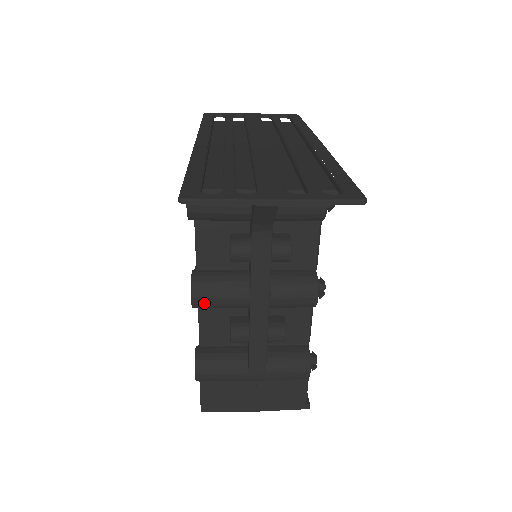
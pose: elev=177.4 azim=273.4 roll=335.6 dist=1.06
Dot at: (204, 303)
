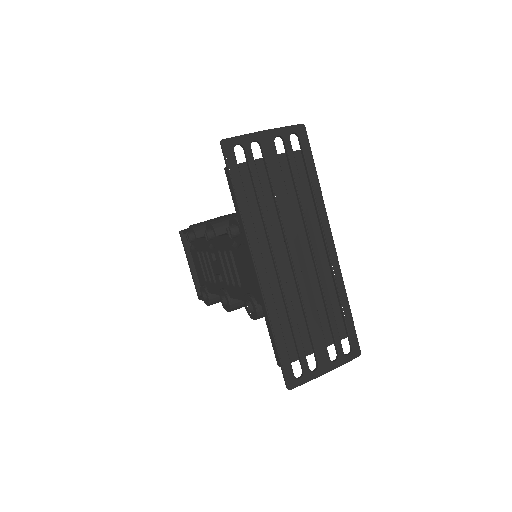
Dot at: occluded
